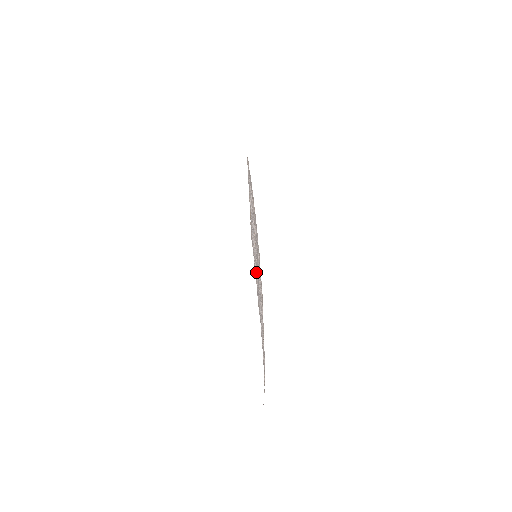
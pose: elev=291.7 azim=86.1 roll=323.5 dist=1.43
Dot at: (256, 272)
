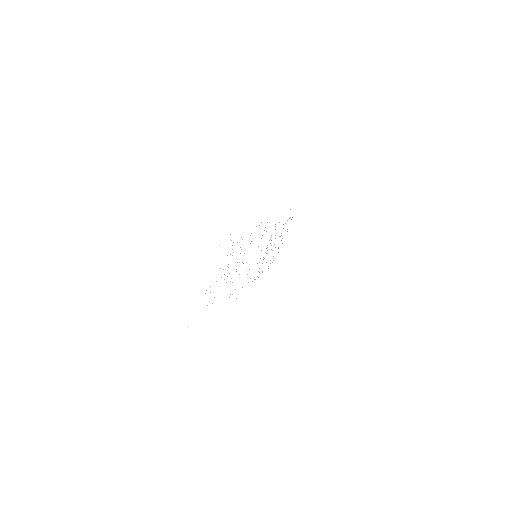
Dot at: occluded
